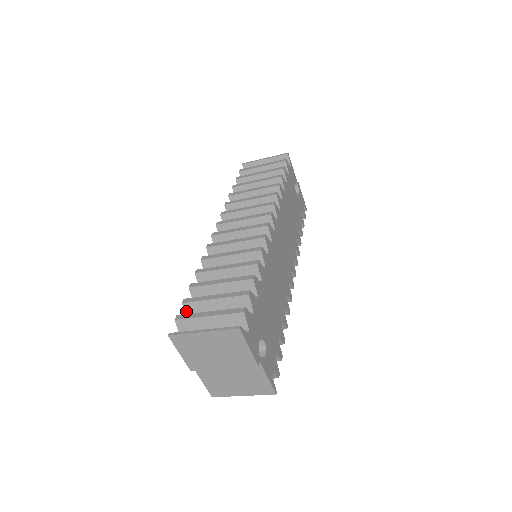
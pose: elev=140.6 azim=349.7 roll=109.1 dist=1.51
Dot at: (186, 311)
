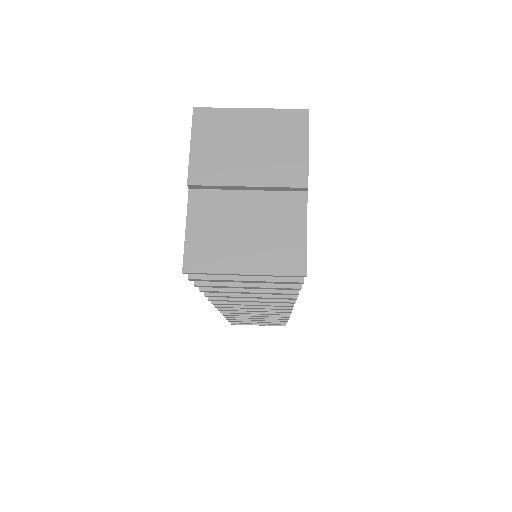
Dot at: occluded
